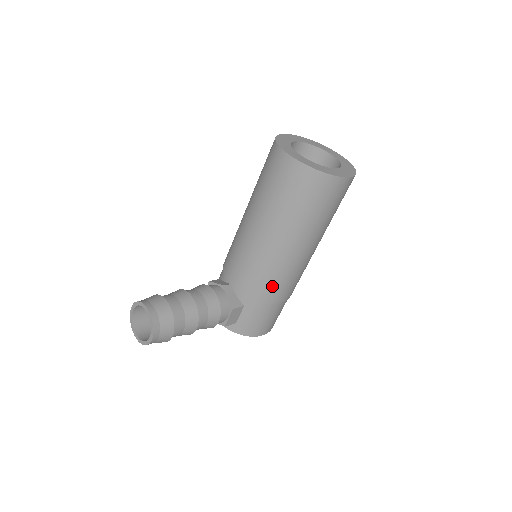
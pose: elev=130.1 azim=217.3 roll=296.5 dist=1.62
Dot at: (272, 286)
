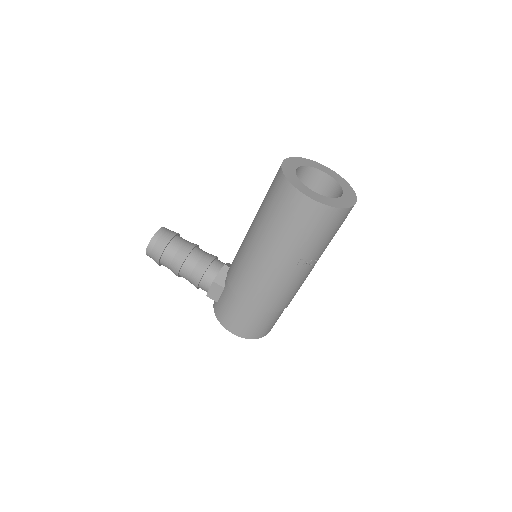
Dot at: (240, 278)
